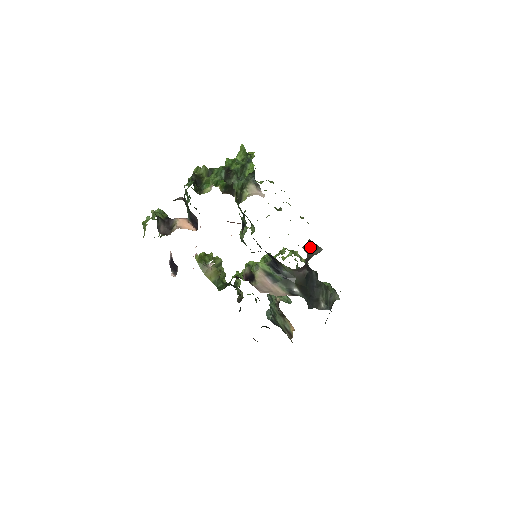
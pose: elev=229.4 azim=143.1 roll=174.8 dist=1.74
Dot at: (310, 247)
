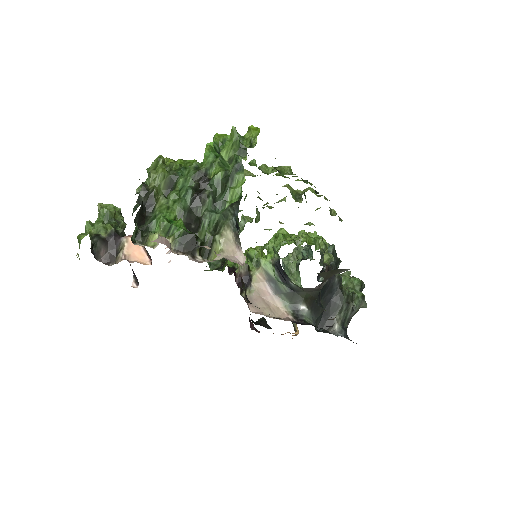
Dot at: (329, 272)
